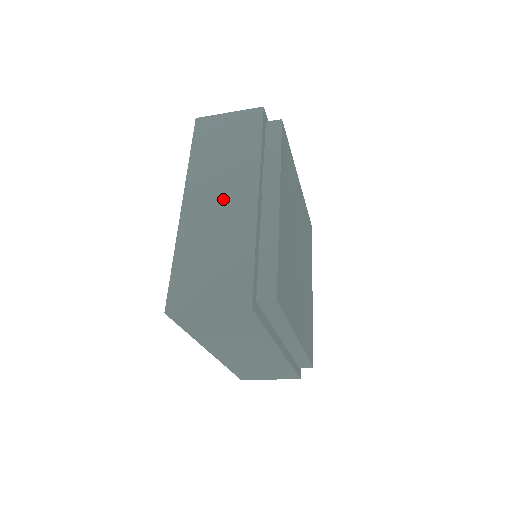
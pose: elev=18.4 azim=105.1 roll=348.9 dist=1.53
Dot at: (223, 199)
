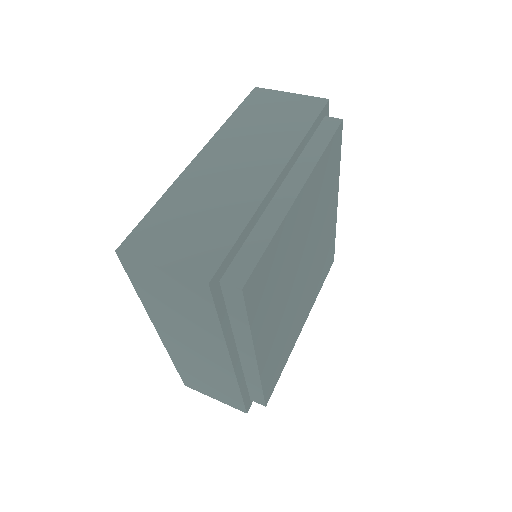
Dot at: (197, 351)
